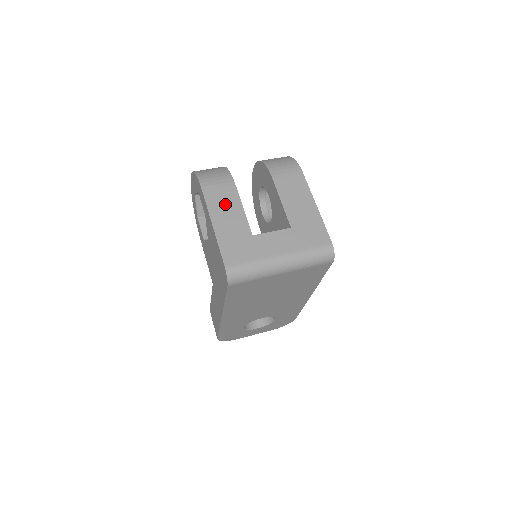
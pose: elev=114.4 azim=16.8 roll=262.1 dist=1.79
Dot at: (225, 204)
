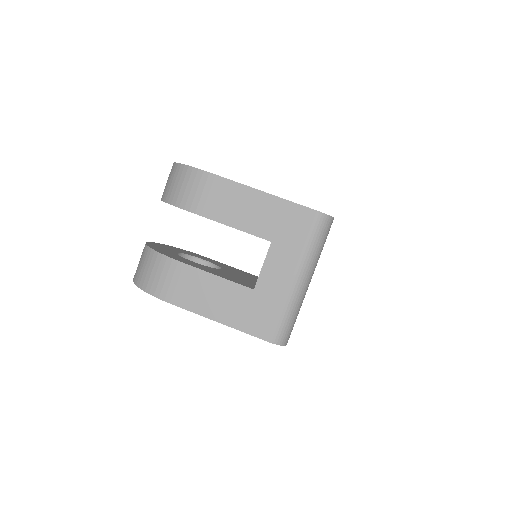
Dot at: (200, 291)
